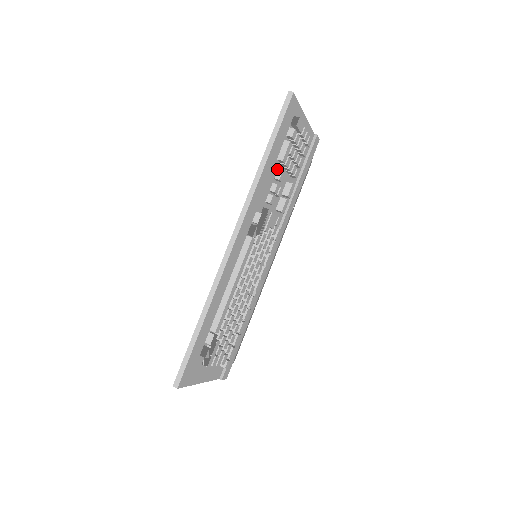
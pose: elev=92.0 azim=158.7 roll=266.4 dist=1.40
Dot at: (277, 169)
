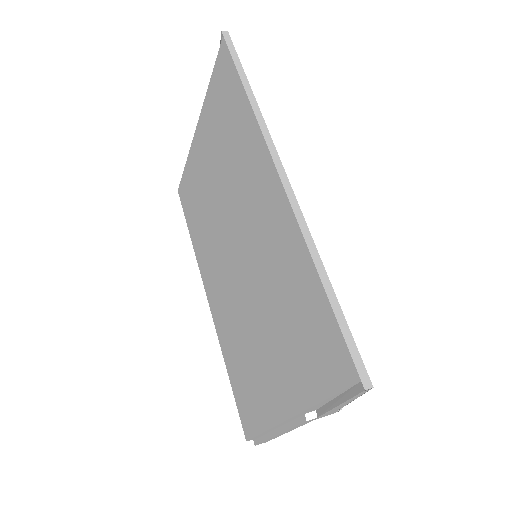
Dot at: occluded
